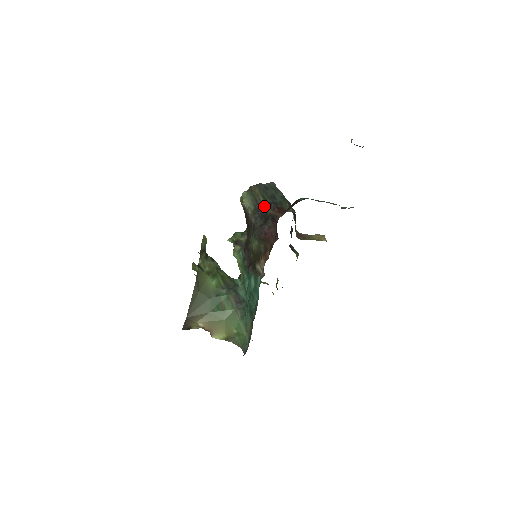
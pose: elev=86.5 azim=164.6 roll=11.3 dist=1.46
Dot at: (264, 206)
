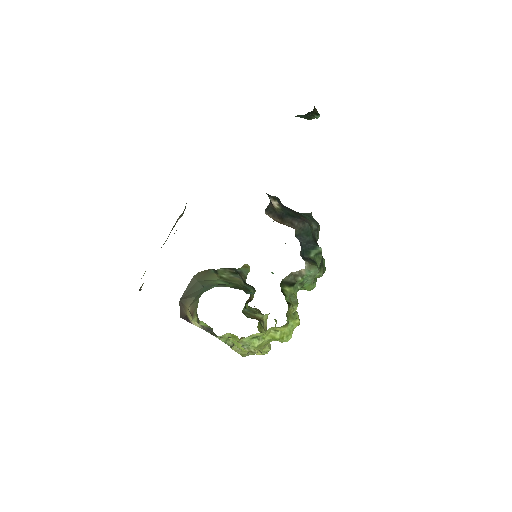
Dot at: occluded
